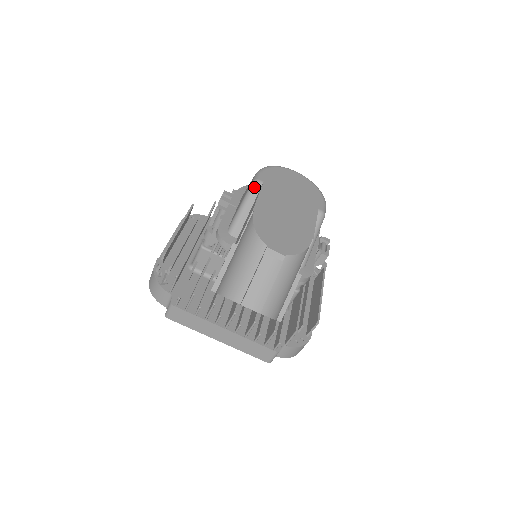
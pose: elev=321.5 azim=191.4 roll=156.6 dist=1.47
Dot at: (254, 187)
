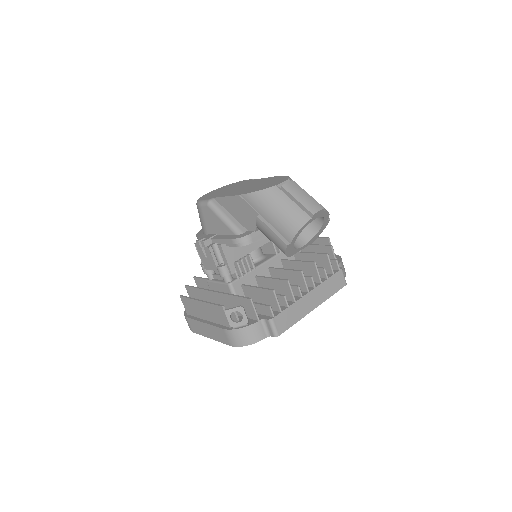
Dot at: (213, 204)
